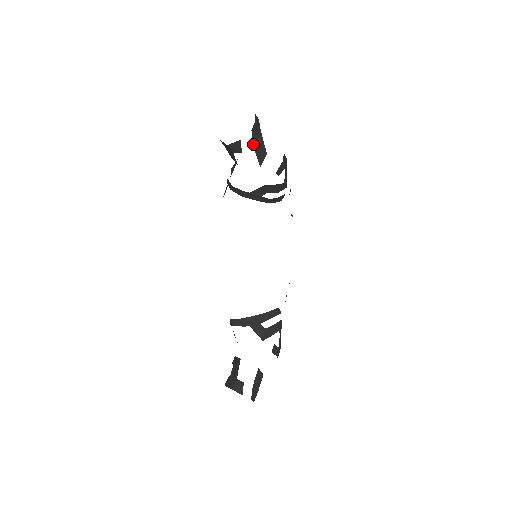
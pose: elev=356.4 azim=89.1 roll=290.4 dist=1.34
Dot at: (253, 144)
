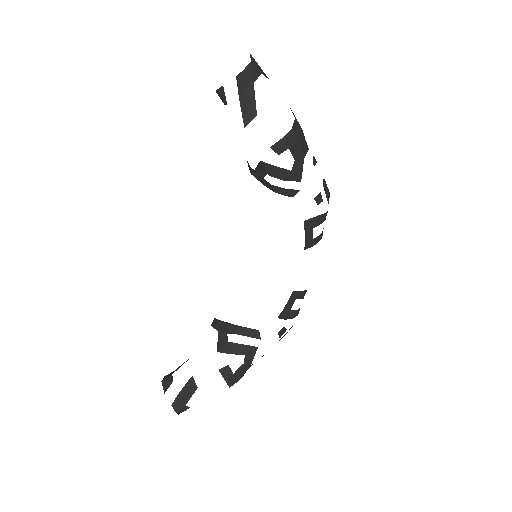
Dot at: (239, 96)
